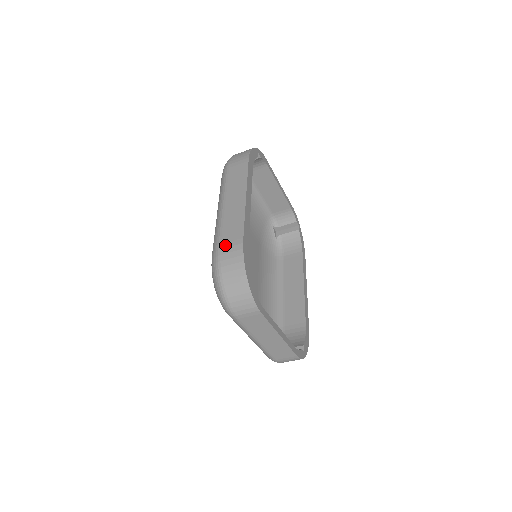
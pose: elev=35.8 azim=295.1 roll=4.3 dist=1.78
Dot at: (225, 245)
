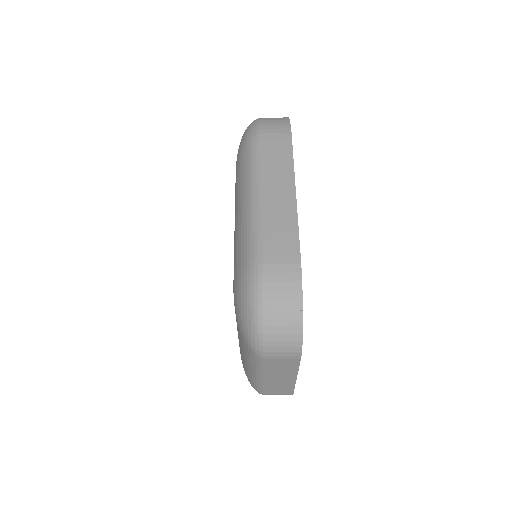
Dot at: (273, 259)
